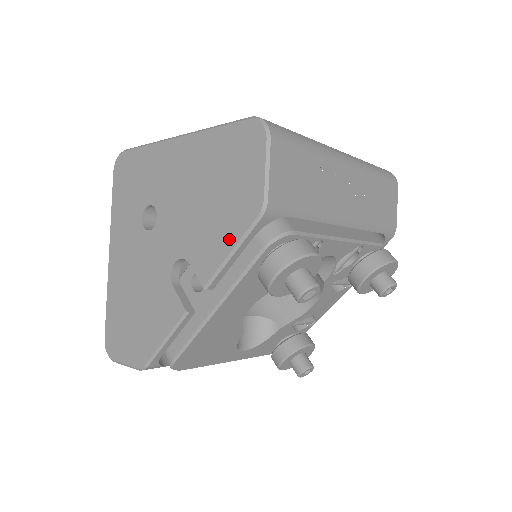
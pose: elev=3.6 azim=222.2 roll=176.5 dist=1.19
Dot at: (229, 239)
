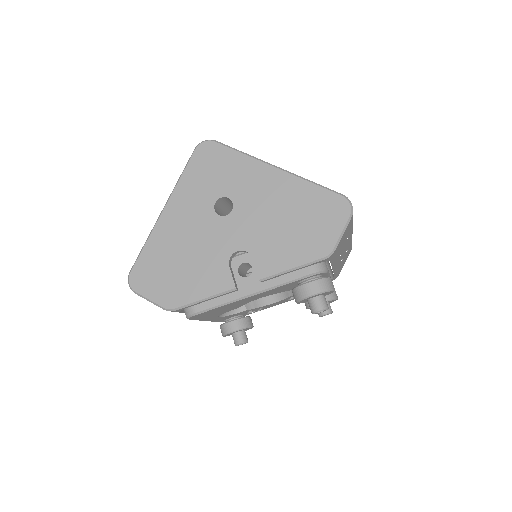
Dot at: (295, 260)
